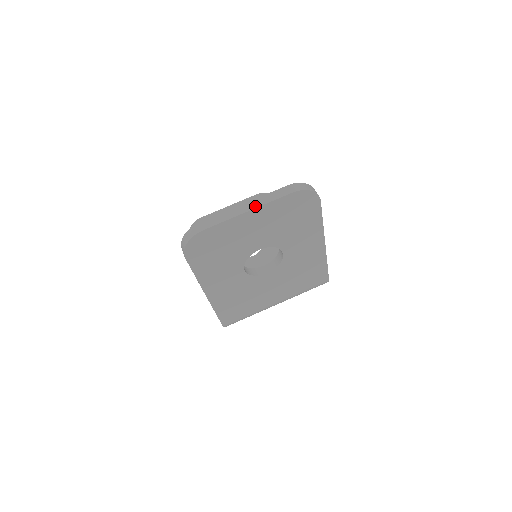
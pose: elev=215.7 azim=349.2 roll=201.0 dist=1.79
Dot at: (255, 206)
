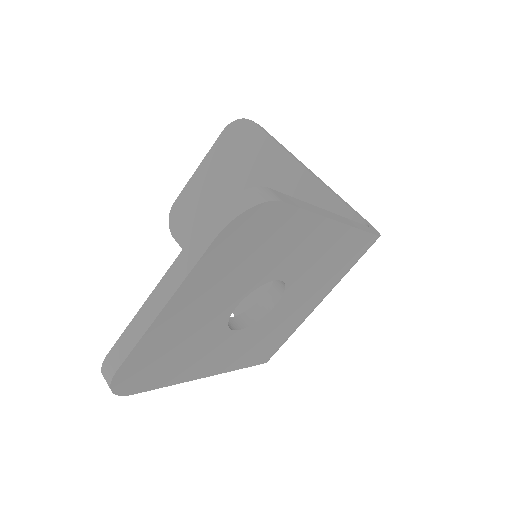
Dot at: (168, 294)
